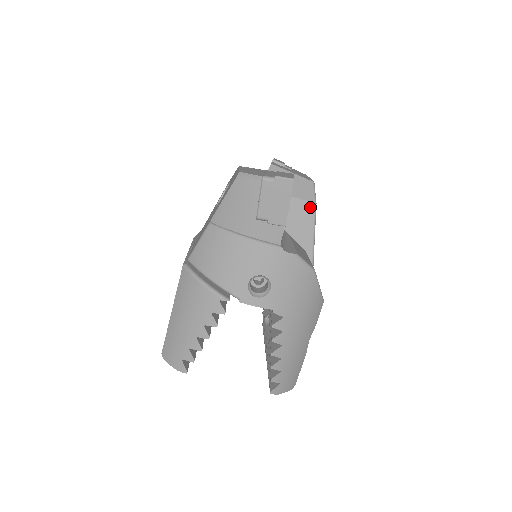
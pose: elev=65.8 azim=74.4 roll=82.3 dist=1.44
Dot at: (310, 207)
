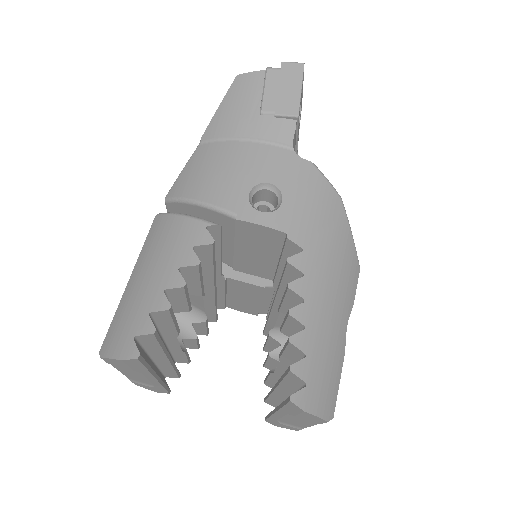
Dot at: occluded
